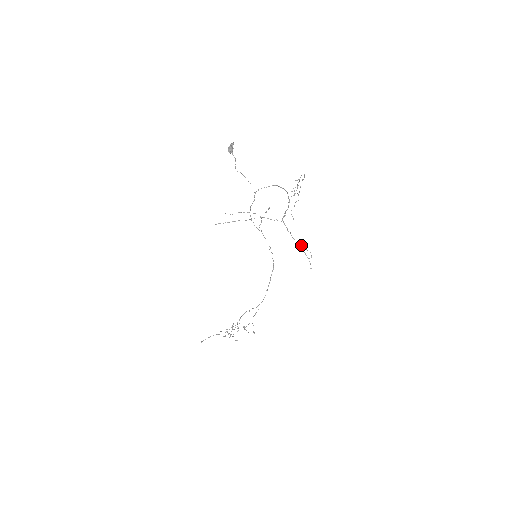
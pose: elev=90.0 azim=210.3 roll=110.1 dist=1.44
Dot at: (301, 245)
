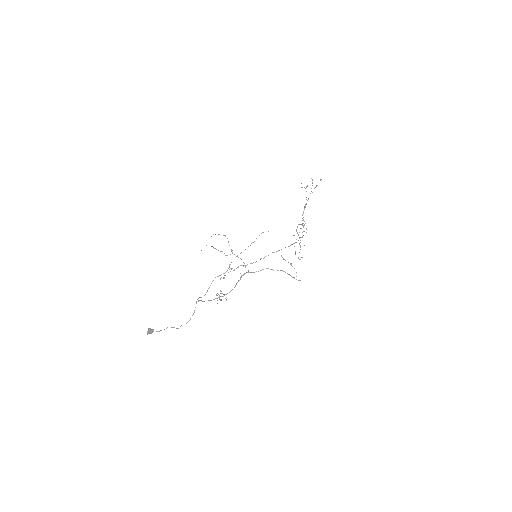
Dot at: occluded
